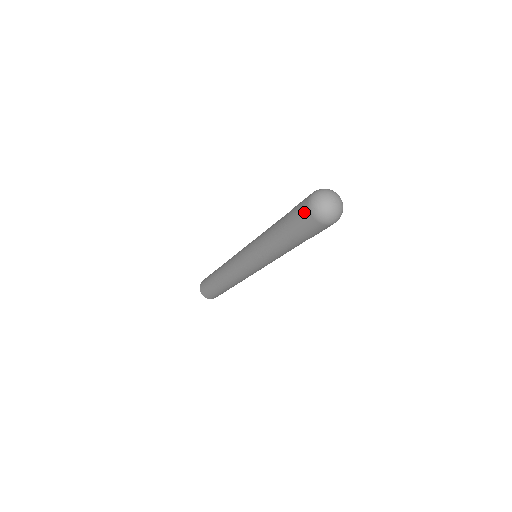
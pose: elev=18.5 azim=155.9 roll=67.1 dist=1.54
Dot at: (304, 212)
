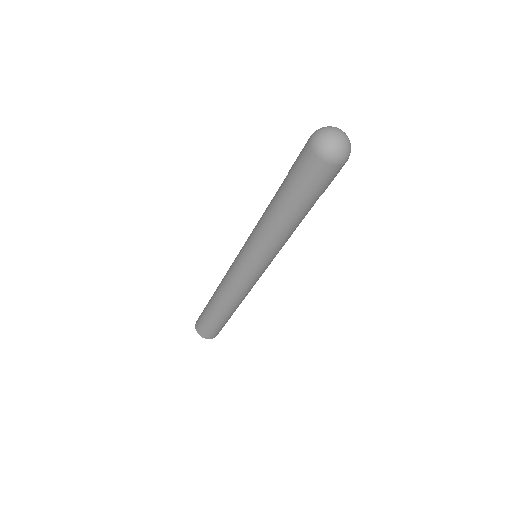
Dot at: (306, 143)
